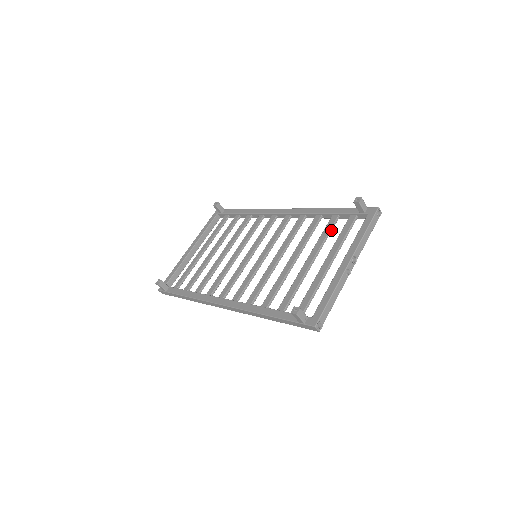
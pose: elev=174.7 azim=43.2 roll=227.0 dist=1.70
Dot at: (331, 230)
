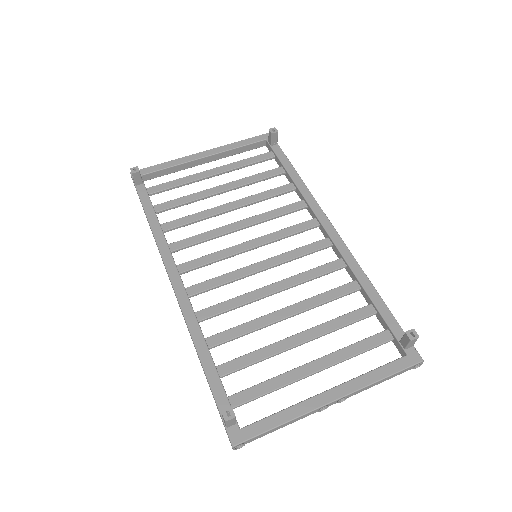
Dot at: occluded
